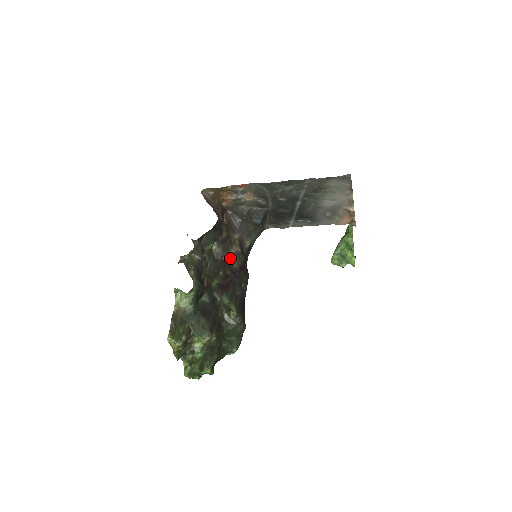
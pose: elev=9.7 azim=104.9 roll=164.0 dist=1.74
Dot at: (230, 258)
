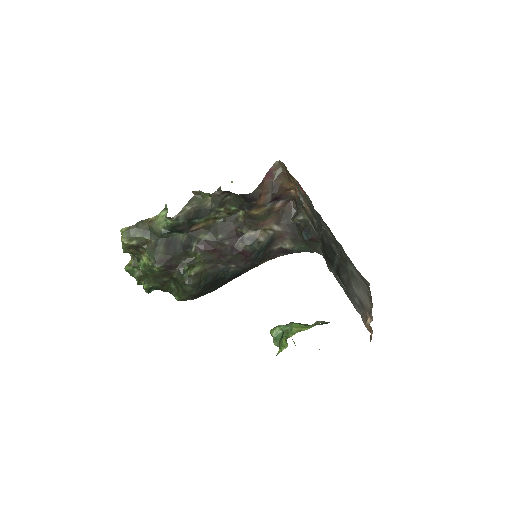
Dot at: (245, 235)
